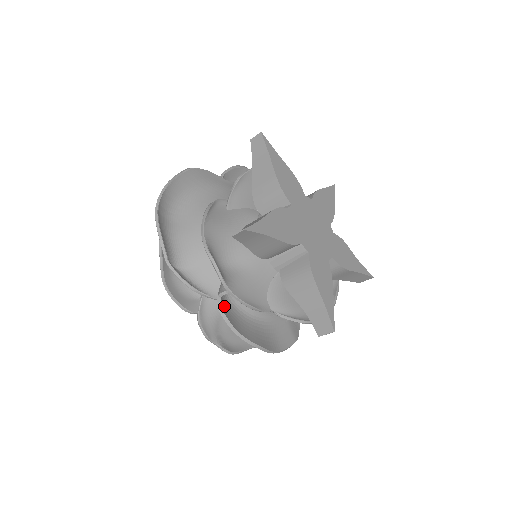
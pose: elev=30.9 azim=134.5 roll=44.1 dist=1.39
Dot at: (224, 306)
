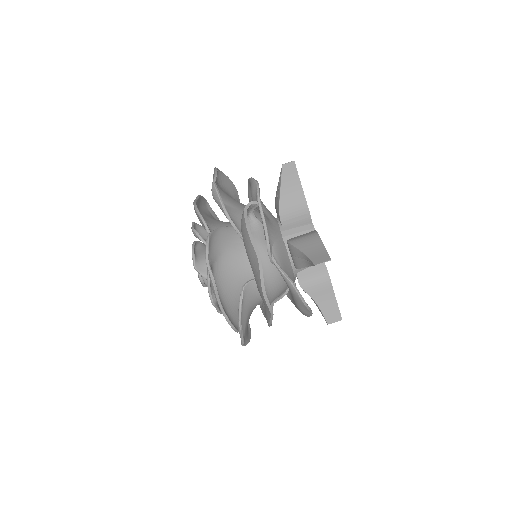
Dot at: occluded
